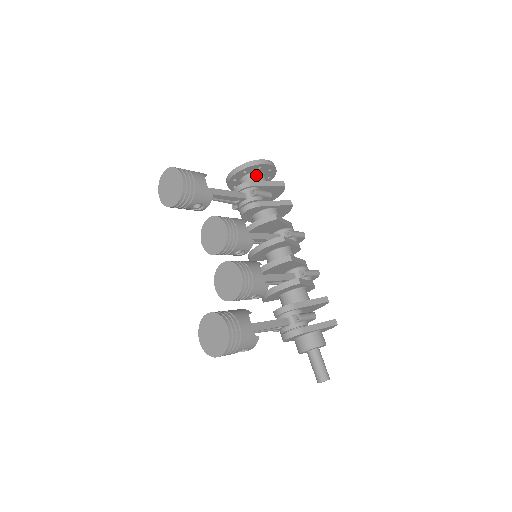
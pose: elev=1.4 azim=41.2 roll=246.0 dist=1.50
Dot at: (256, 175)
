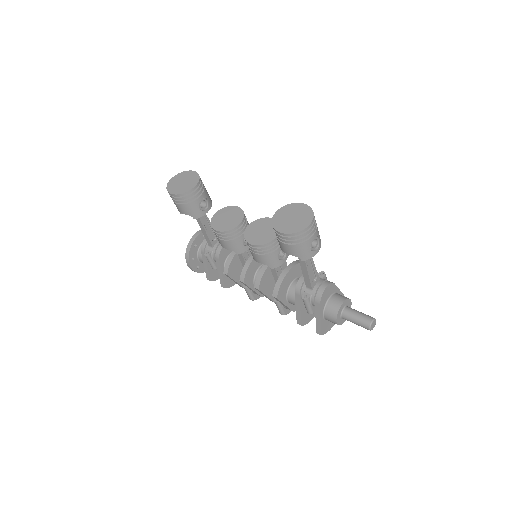
Dot at: occluded
